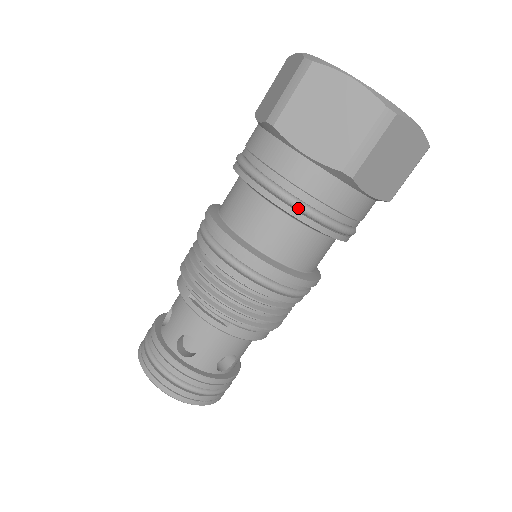
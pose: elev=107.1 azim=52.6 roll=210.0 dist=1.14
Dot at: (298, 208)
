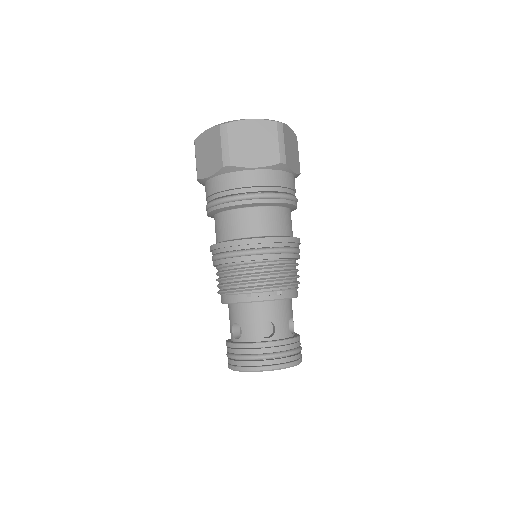
Dot at: (272, 197)
